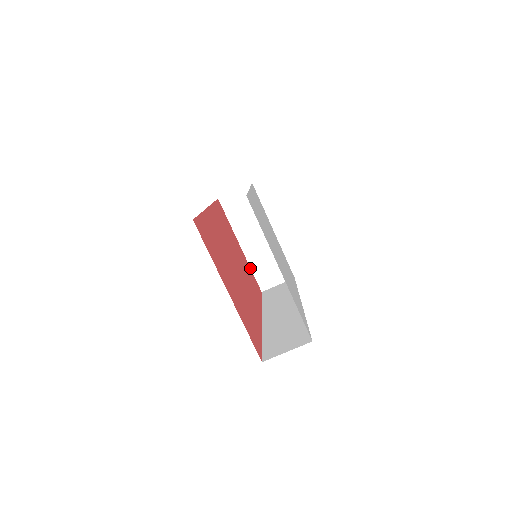
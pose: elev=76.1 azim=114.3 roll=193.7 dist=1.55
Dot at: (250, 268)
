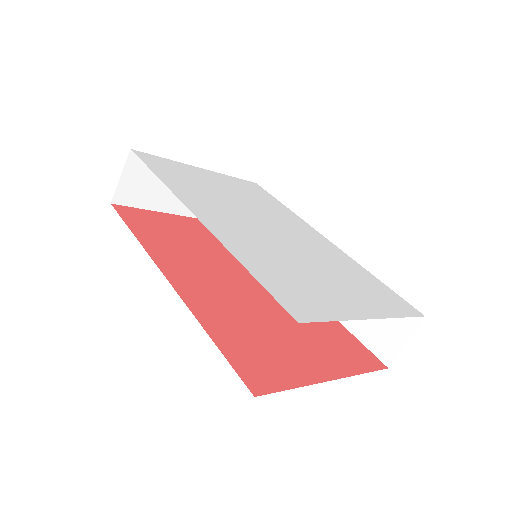
Dot at: occluded
